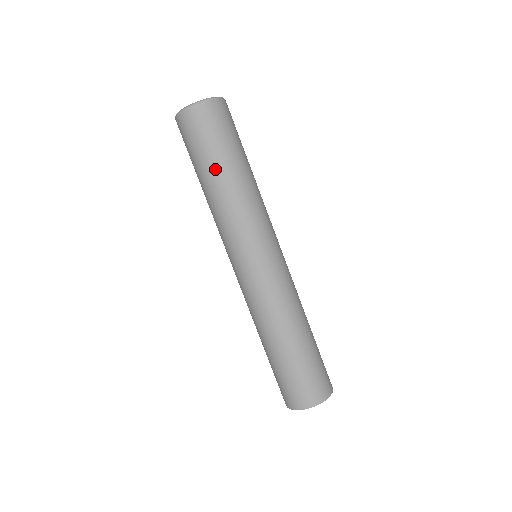
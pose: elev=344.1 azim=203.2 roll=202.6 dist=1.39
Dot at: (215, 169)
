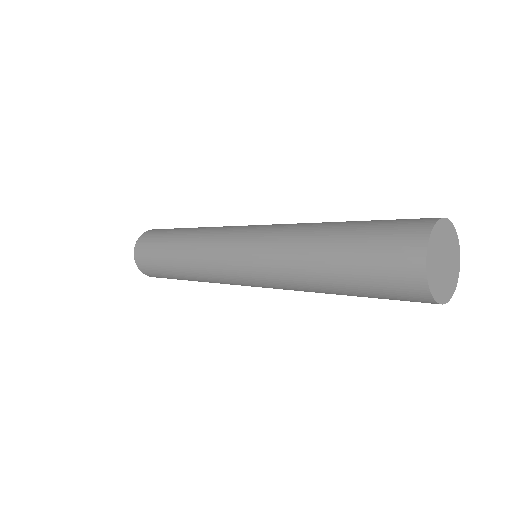
Dot at: (173, 237)
